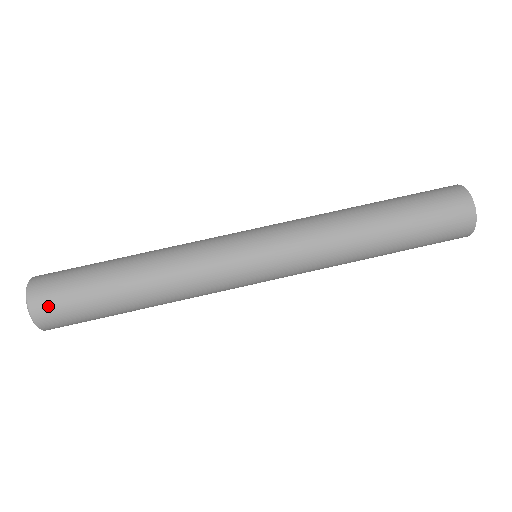
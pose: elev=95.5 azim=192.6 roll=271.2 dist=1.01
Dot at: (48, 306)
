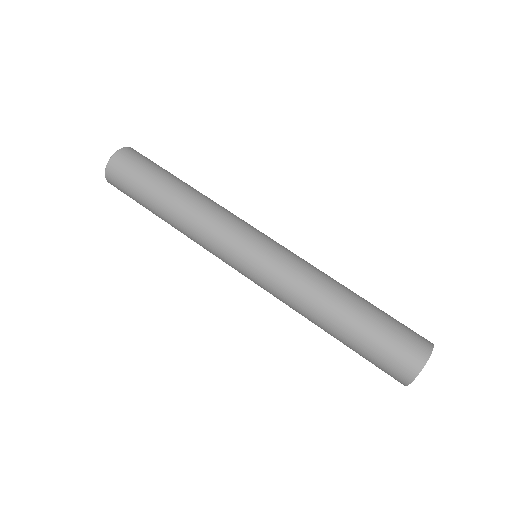
Dot at: (116, 177)
